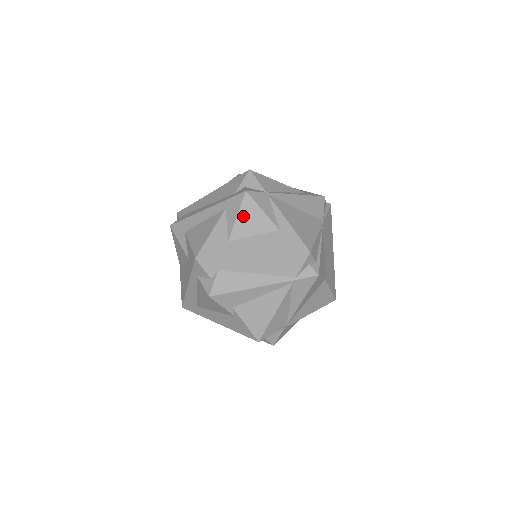
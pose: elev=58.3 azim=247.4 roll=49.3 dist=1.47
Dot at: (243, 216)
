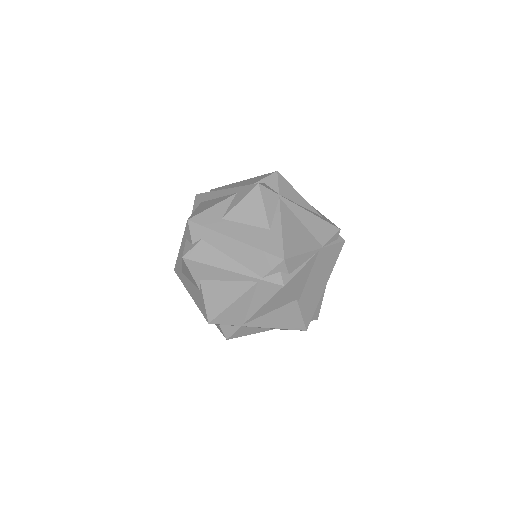
Dot at: (245, 203)
